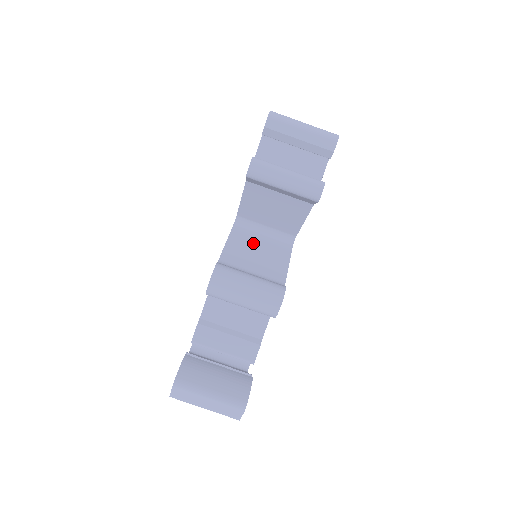
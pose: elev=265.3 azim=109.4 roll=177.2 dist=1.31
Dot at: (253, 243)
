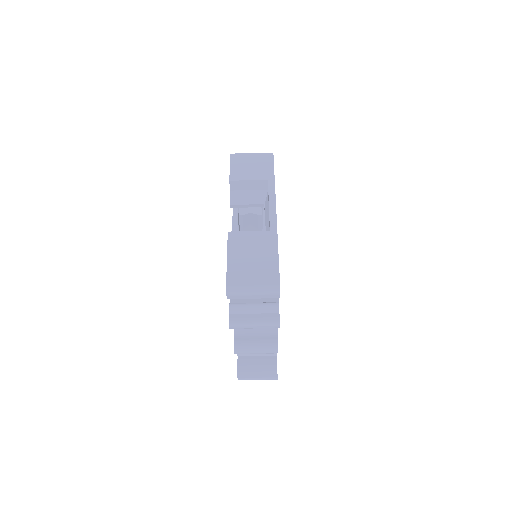
Dot at: occluded
